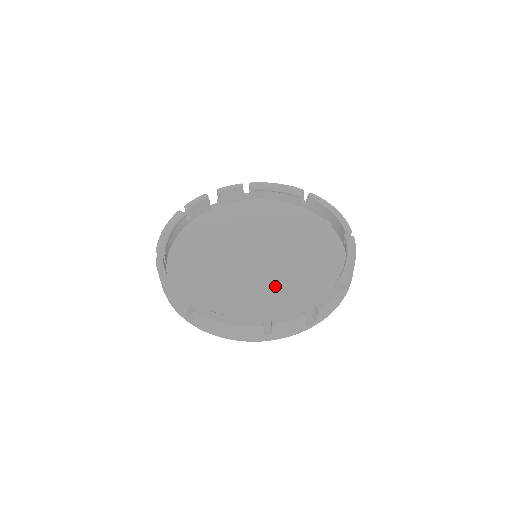
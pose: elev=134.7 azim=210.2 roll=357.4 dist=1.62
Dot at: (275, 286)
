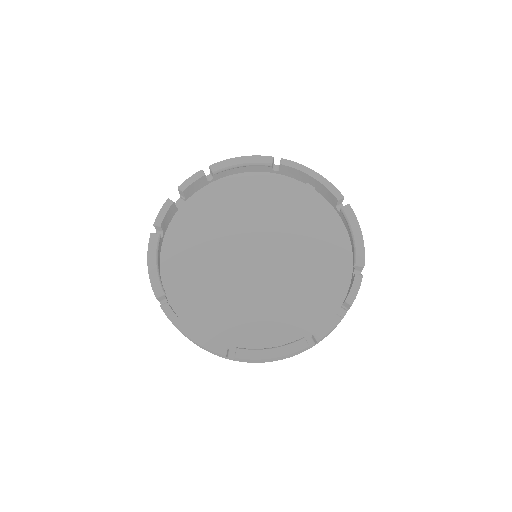
Dot at: (291, 286)
